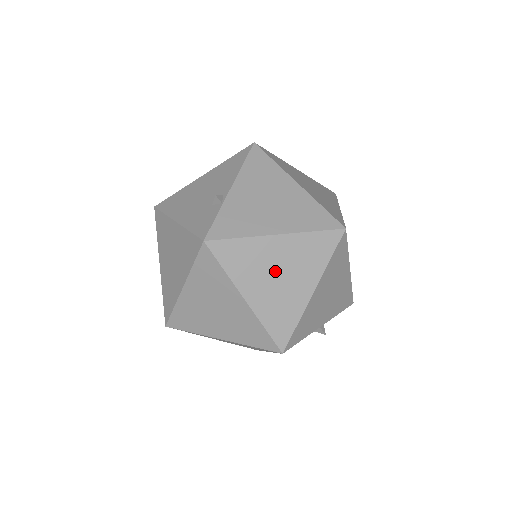
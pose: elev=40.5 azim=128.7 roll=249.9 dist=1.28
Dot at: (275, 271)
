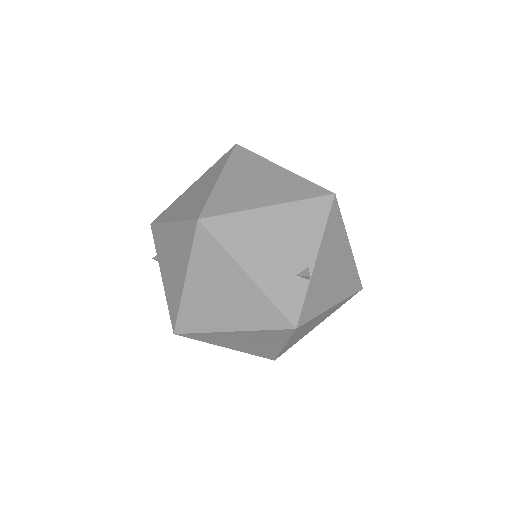
Dot at: (312, 325)
